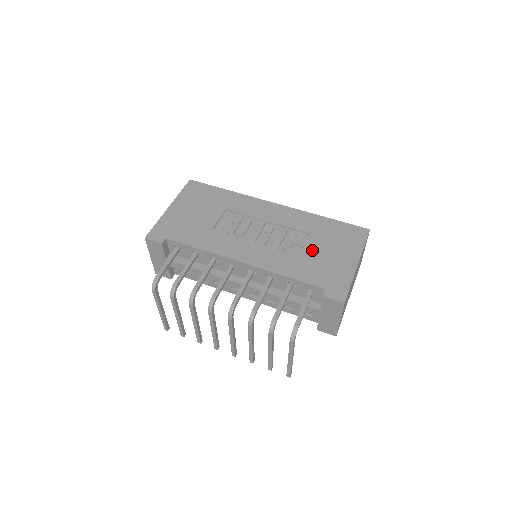
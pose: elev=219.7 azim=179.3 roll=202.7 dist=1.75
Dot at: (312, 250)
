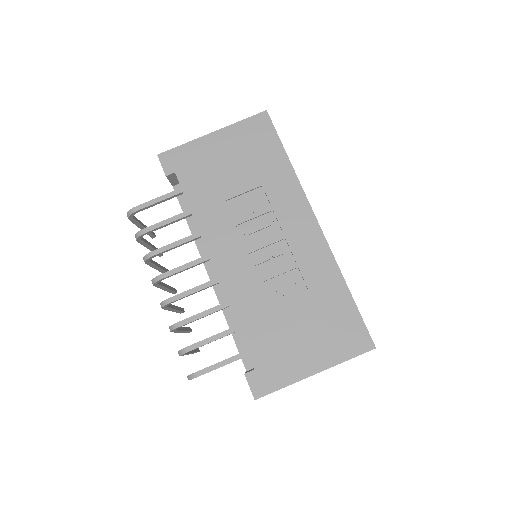
Dot at: (290, 316)
